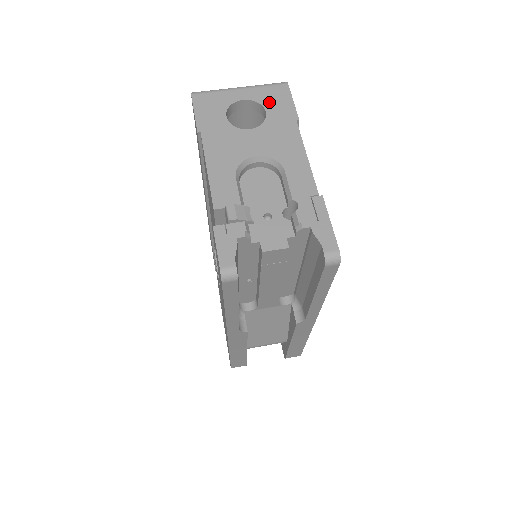
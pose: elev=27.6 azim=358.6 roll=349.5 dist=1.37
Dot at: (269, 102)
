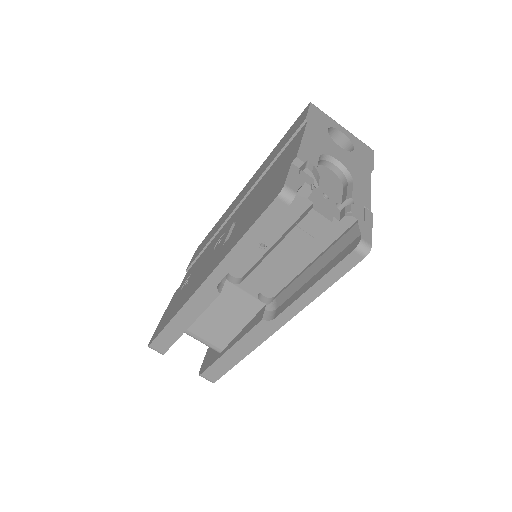
Dot at: (358, 147)
